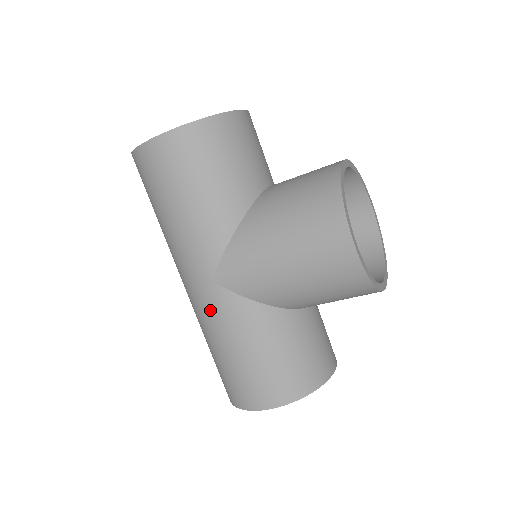
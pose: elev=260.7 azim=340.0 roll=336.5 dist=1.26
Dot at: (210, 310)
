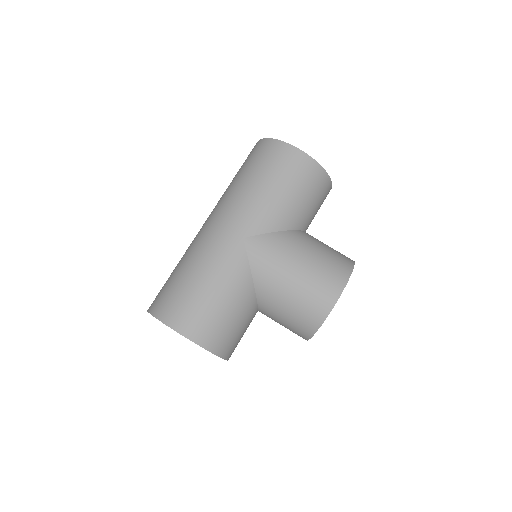
Dot at: (221, 251)
